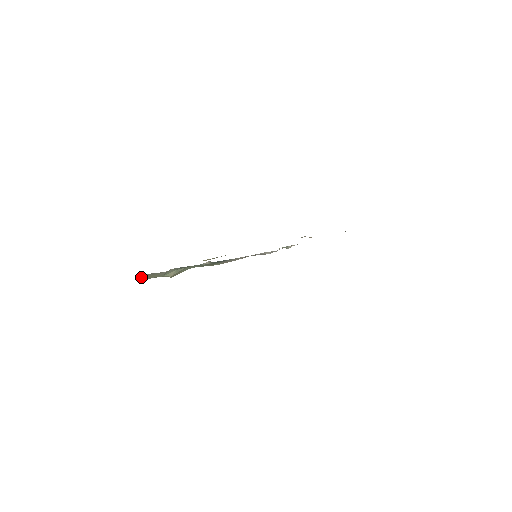
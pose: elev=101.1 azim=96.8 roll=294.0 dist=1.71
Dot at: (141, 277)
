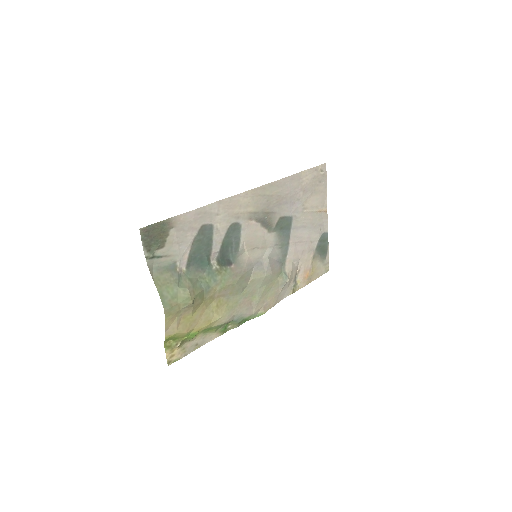
Dot at: occluded
